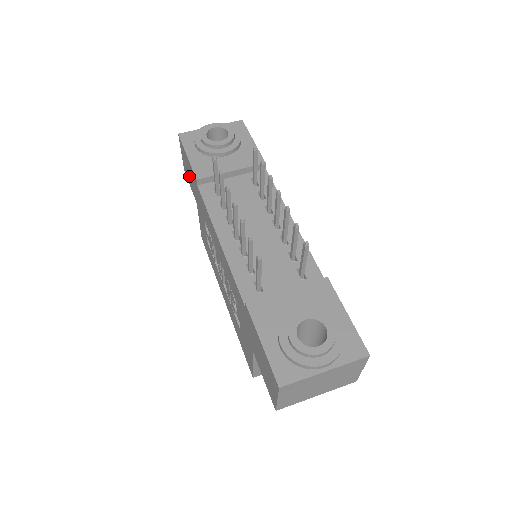
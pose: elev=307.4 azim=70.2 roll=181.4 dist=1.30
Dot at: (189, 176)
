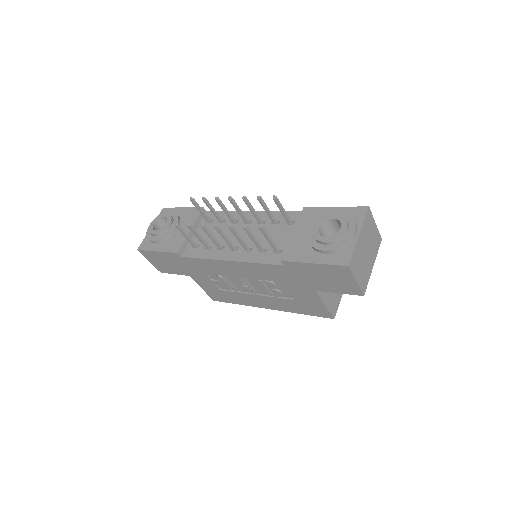
Dot at: (169, 266)
